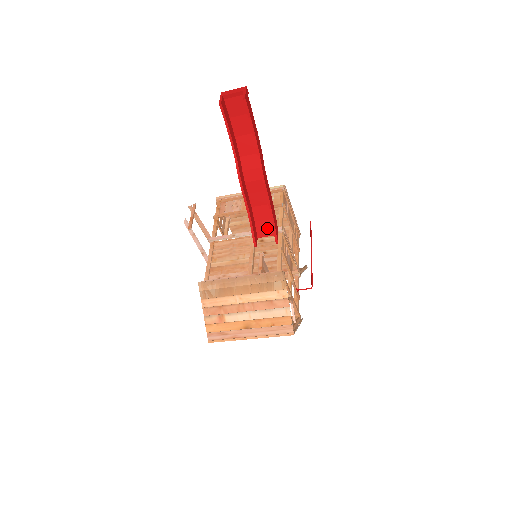
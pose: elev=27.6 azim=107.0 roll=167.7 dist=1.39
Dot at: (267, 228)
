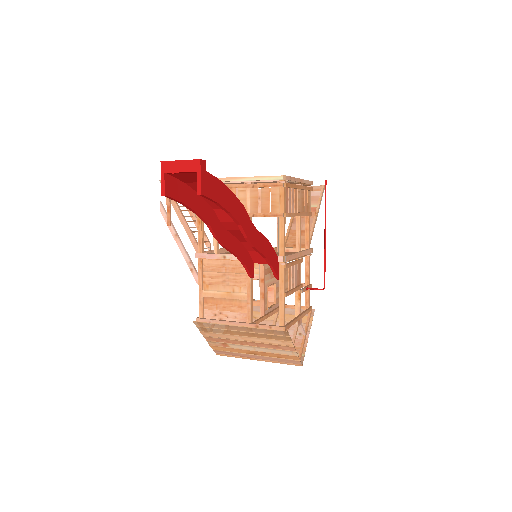
Dot at: occluded
